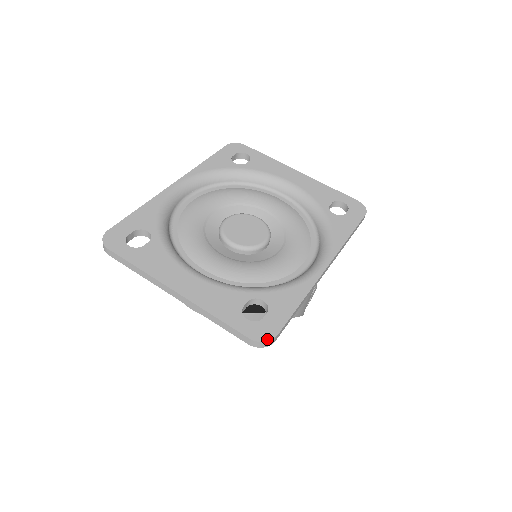
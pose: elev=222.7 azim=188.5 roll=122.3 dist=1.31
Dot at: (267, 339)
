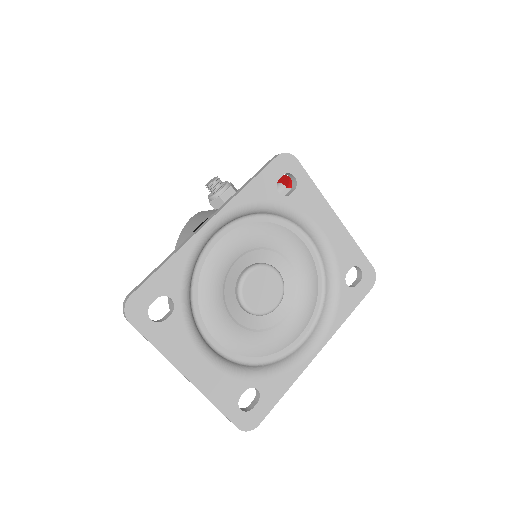
Dot at: (251, 429)
